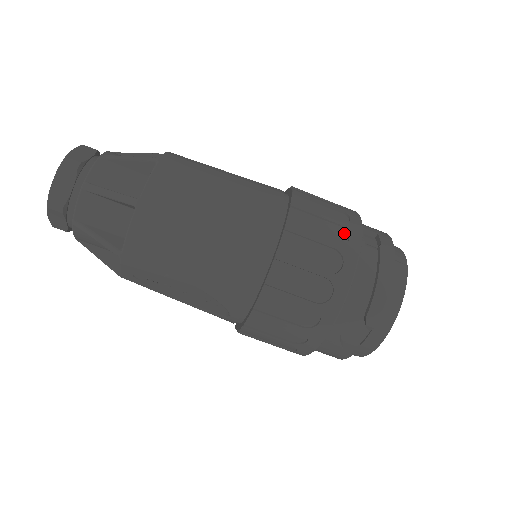
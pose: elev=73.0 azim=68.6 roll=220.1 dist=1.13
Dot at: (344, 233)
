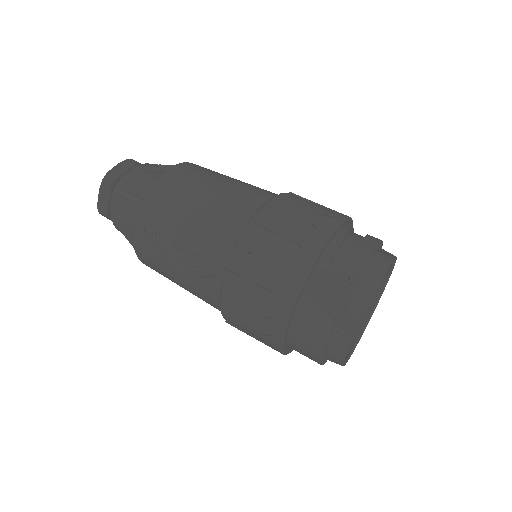
Dot at: occluded
